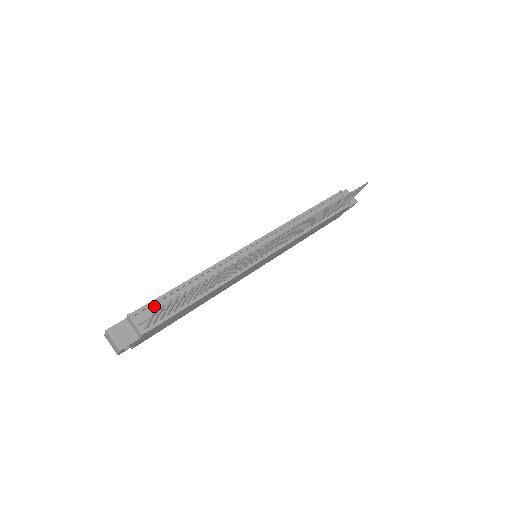
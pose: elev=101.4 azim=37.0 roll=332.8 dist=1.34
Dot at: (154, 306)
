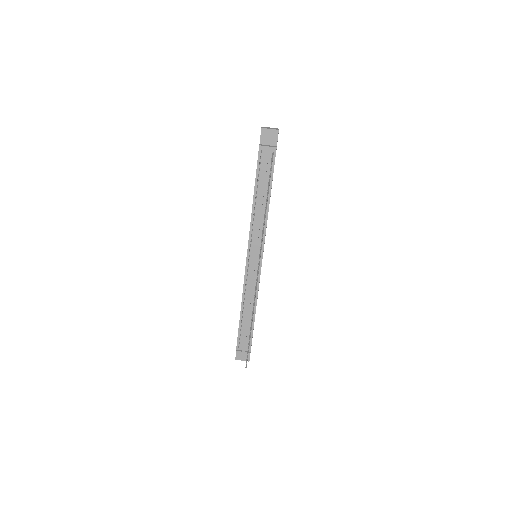
Dot at: (241, 338)
